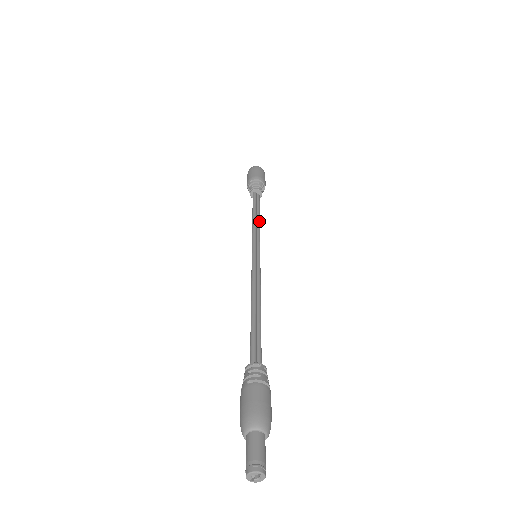
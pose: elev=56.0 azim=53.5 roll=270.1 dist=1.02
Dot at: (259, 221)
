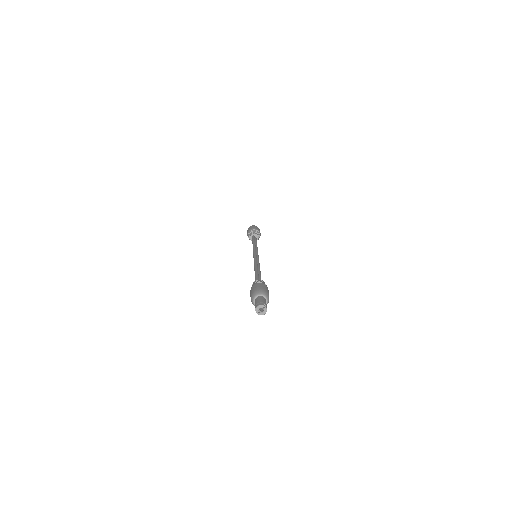
Dot at: occluded
